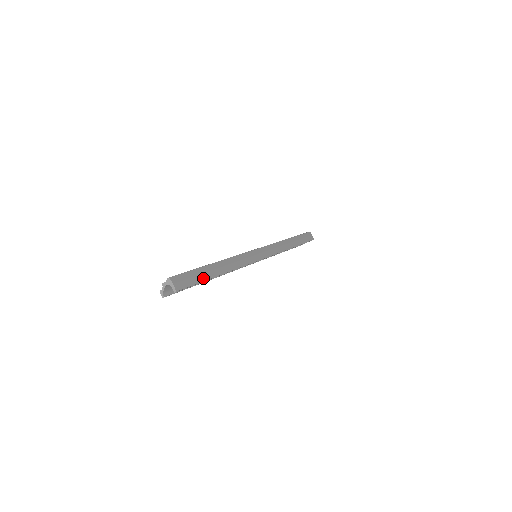
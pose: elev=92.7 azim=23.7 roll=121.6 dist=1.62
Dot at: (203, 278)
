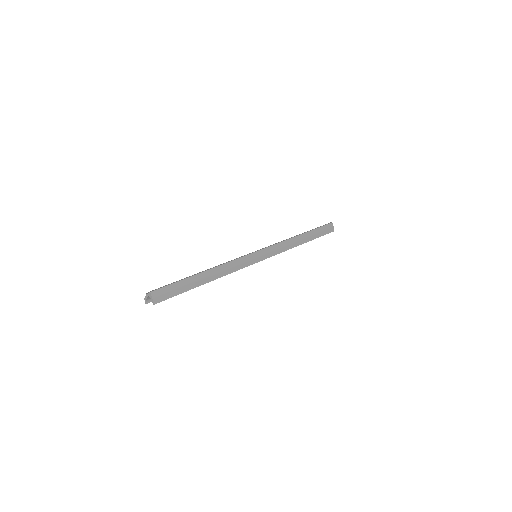
Dot at: (186, 289)
